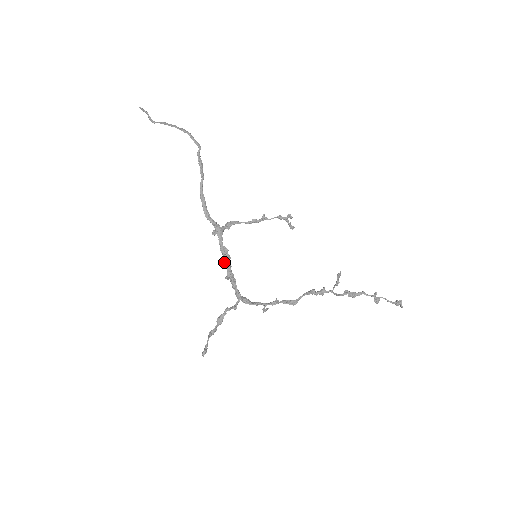
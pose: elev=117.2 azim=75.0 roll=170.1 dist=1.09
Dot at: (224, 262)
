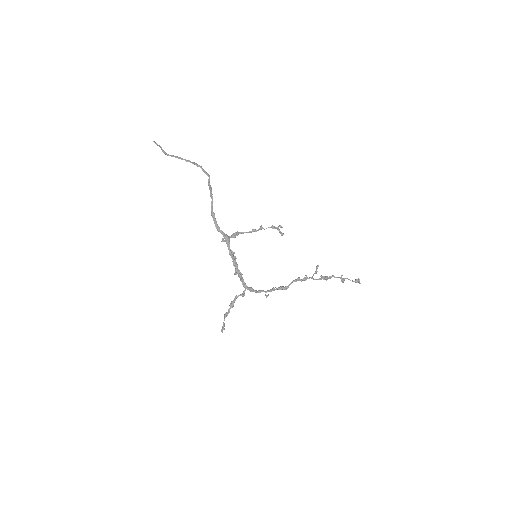
Dot at: occluded
